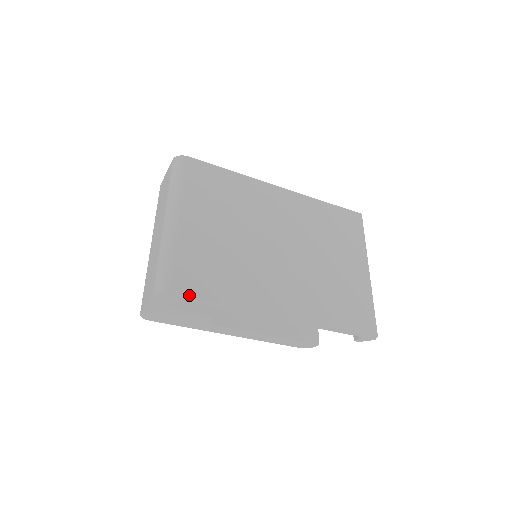
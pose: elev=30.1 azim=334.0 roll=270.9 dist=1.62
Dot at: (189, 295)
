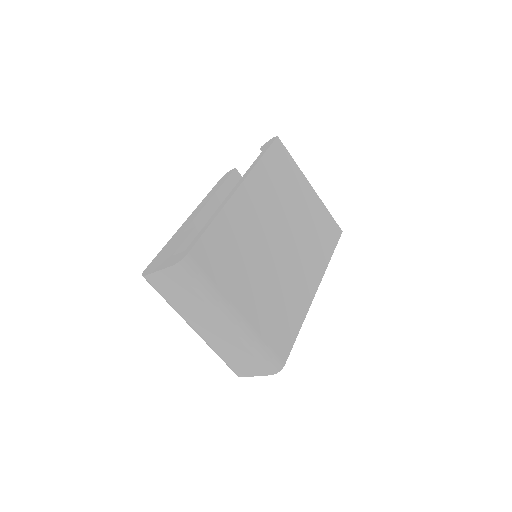
Dot at: (290, 351)
